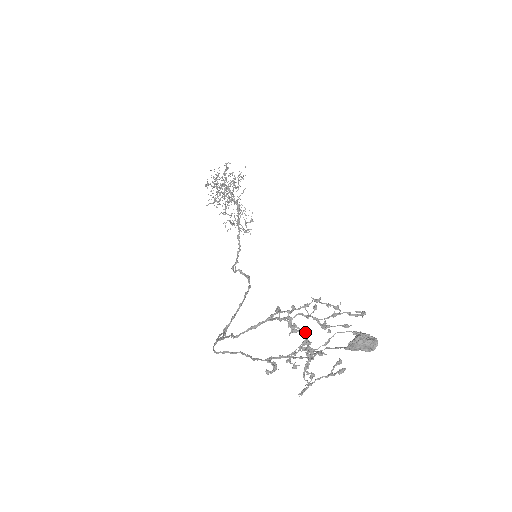
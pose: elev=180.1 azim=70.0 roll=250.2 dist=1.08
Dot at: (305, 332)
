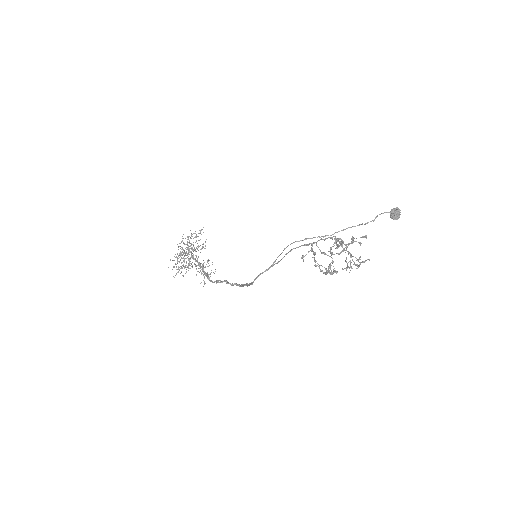
Dot at: occluded
